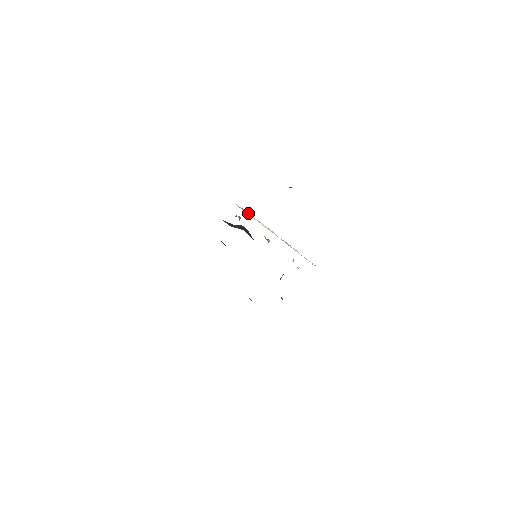
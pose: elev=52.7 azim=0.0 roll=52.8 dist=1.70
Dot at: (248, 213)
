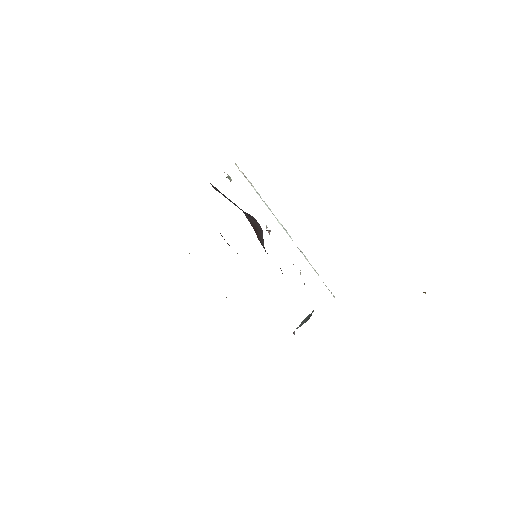
Dot at: (254, 188)
